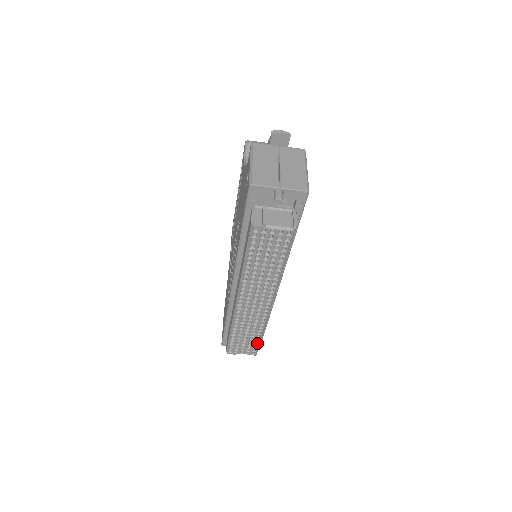
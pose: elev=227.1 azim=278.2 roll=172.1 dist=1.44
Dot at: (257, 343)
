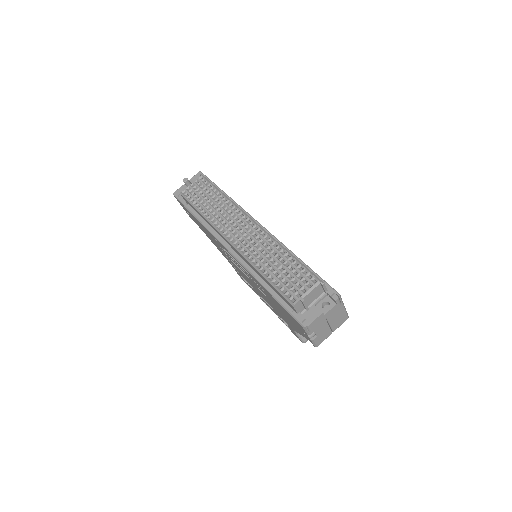
Dot at: (298, 265)
